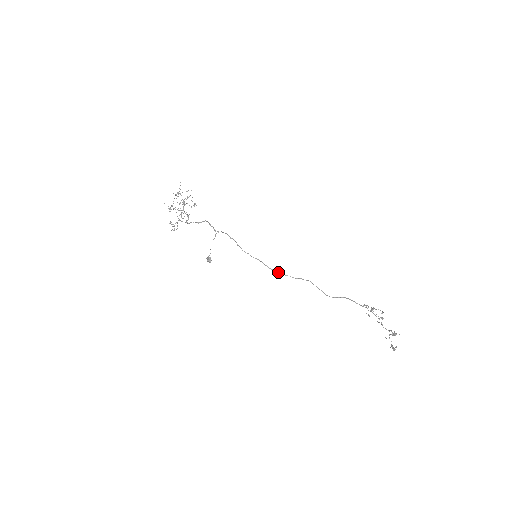
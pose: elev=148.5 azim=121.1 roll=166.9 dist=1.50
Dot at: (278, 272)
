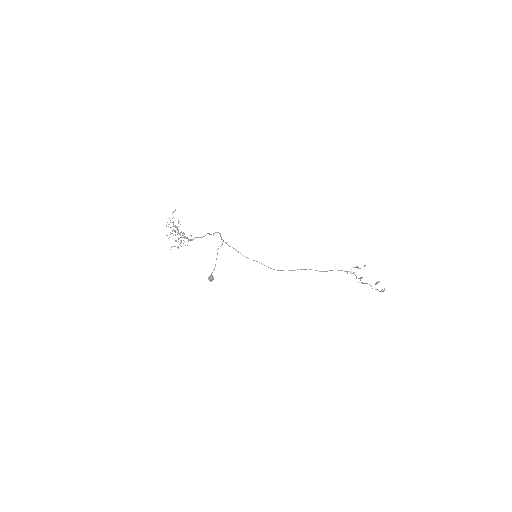
Dot at: (274, 269)
